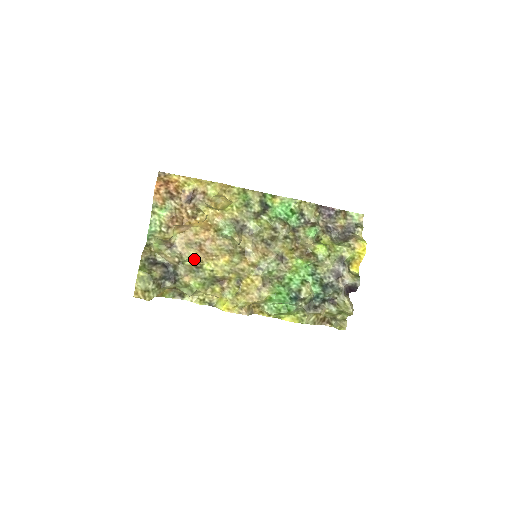
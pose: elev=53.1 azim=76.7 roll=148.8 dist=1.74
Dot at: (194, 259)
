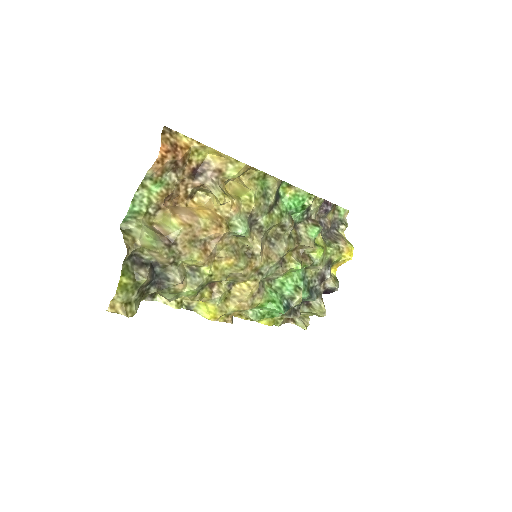
Dot at: (195, 262)
